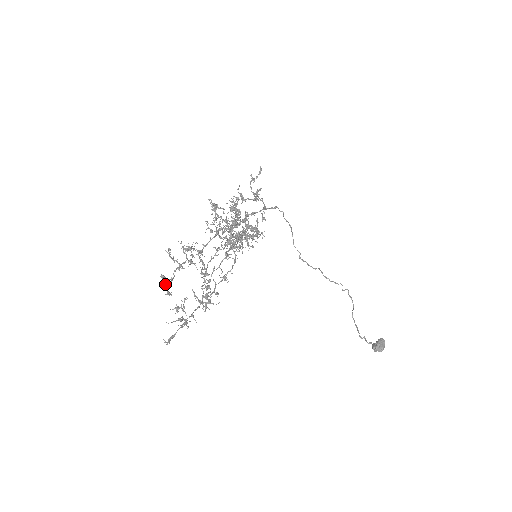
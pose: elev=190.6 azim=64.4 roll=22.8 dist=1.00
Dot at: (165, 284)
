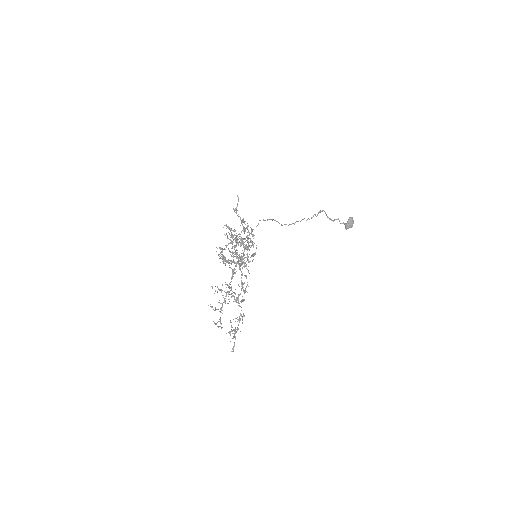
Dot at: occluded
